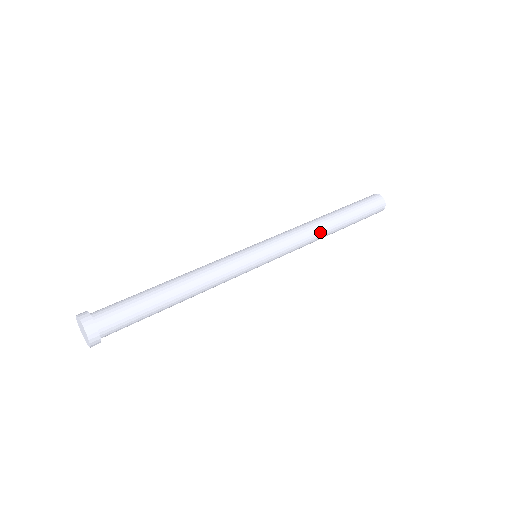
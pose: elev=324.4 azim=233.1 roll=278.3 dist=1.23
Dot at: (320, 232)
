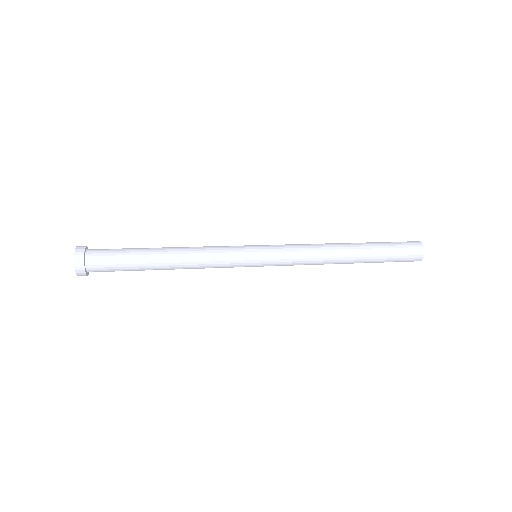
Dot at: (331, 260)
